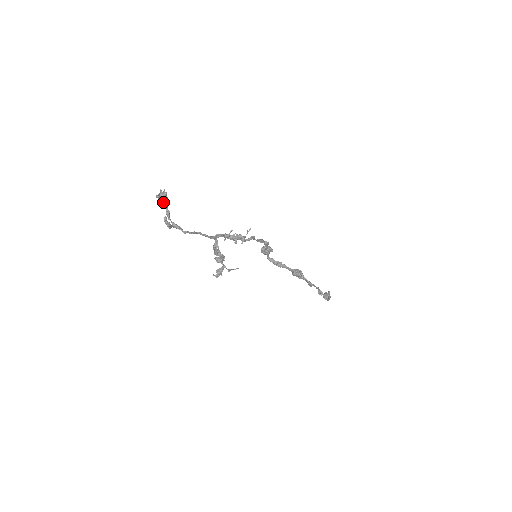
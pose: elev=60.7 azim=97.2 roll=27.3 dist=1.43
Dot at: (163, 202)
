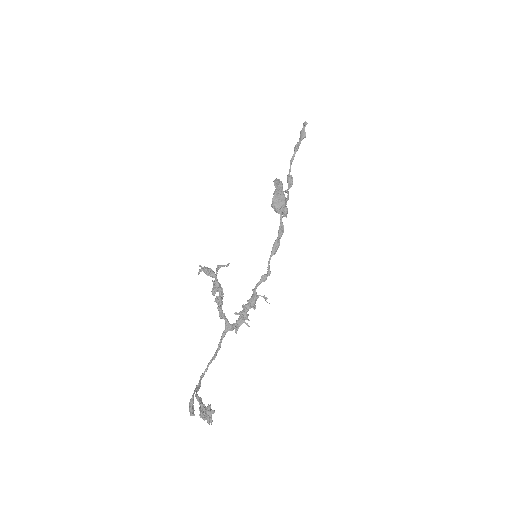
Dot at: occluded
